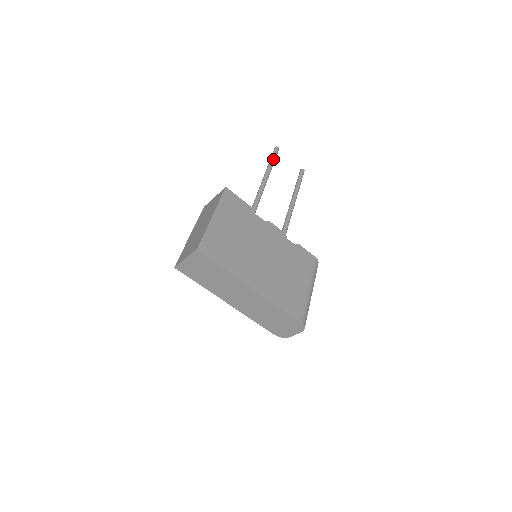
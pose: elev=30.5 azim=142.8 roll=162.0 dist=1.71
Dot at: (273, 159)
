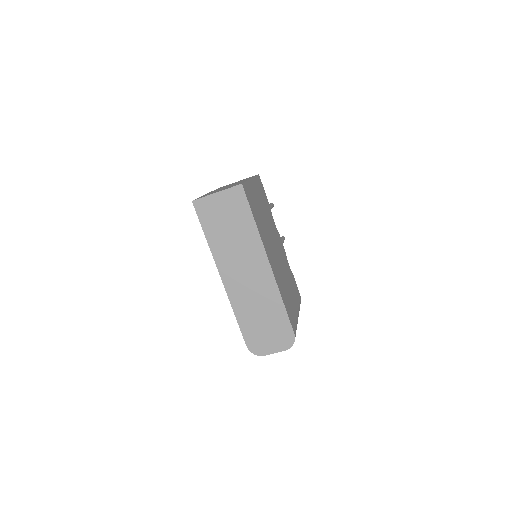
Dot at: (271, 207)
